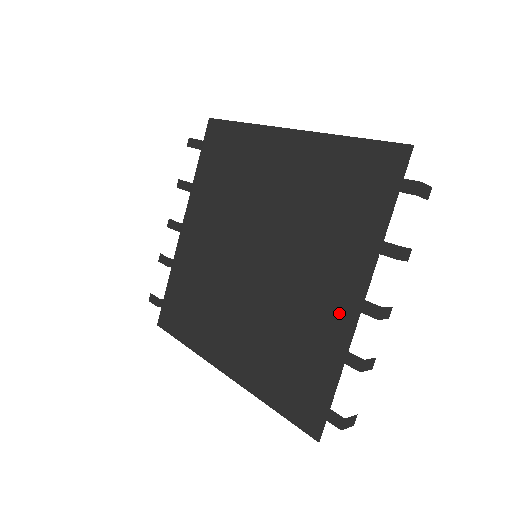
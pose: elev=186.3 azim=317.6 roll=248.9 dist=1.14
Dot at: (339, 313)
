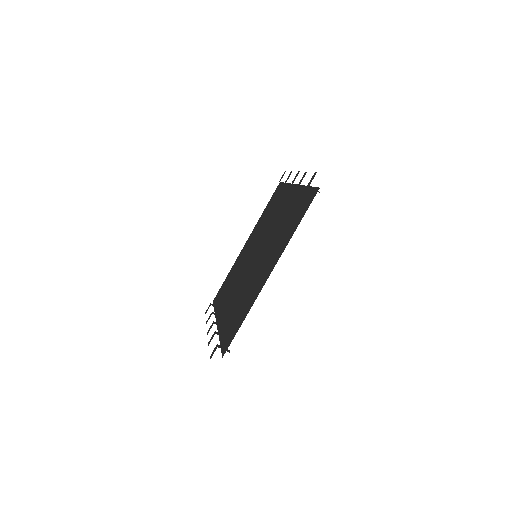
Dot at: (293, 196)
